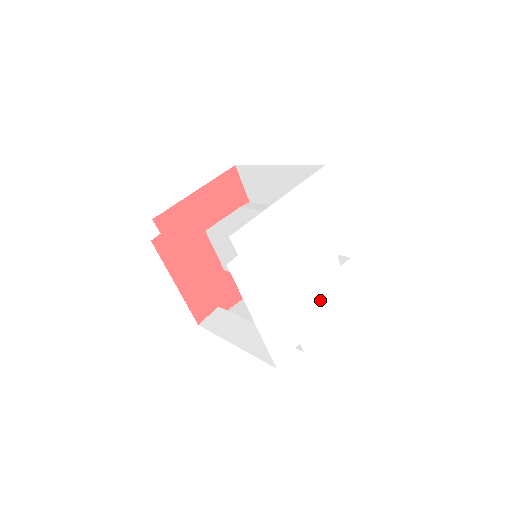
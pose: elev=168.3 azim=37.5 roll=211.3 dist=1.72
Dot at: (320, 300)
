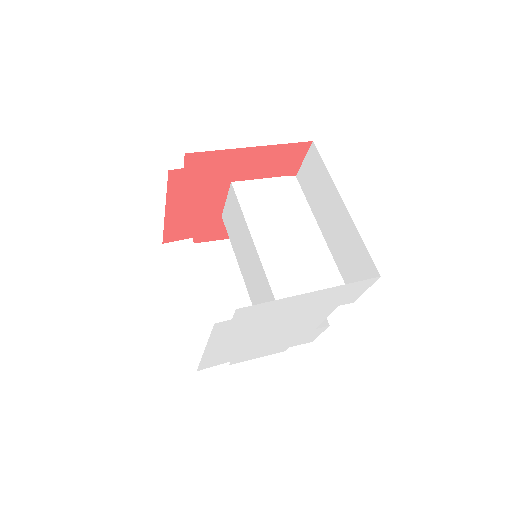
Dot at: (275, 343)
